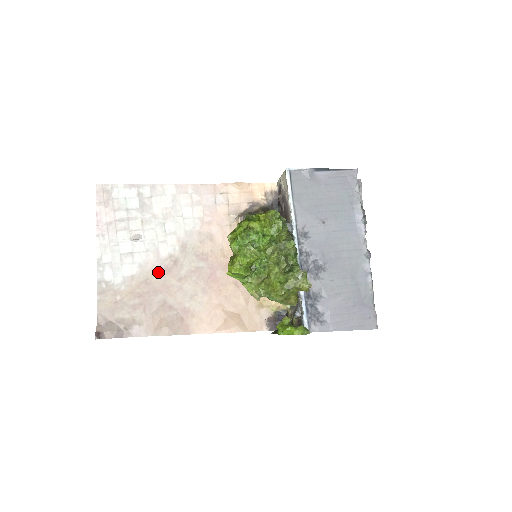
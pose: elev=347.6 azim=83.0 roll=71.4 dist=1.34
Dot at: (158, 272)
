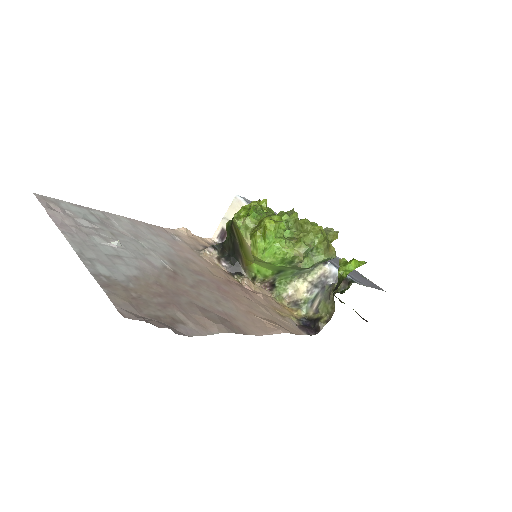
Dot at: (163, 277)
